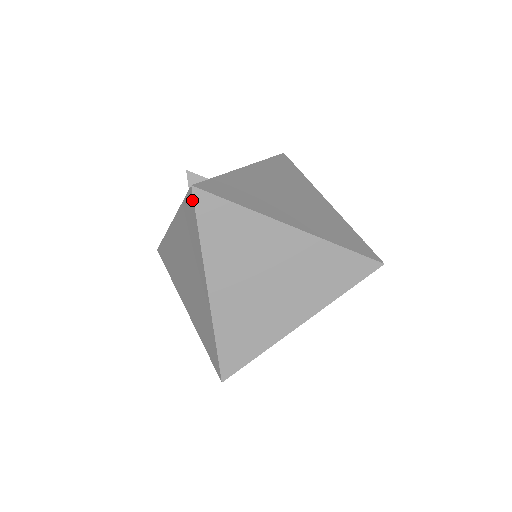
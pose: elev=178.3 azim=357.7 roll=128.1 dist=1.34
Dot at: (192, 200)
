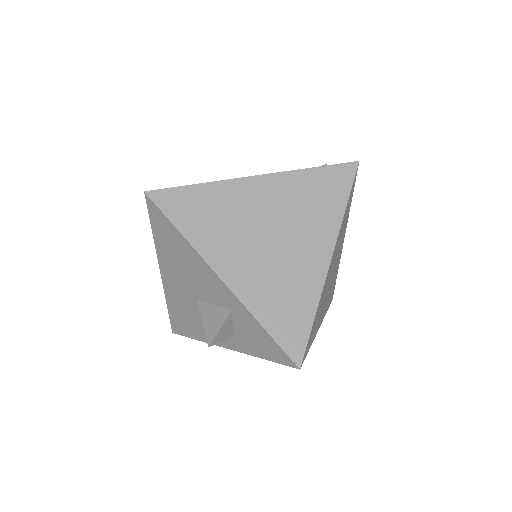
Dot at: occluded
